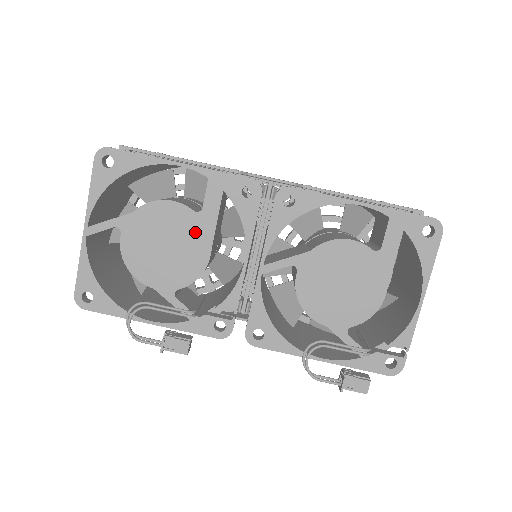
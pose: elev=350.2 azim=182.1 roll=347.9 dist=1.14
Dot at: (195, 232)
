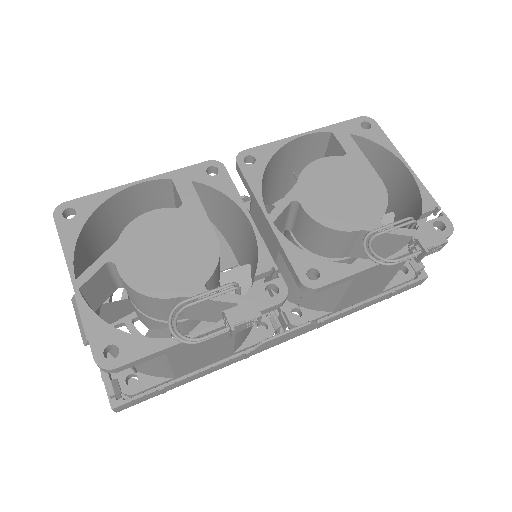
Dot at: (188, 224)
